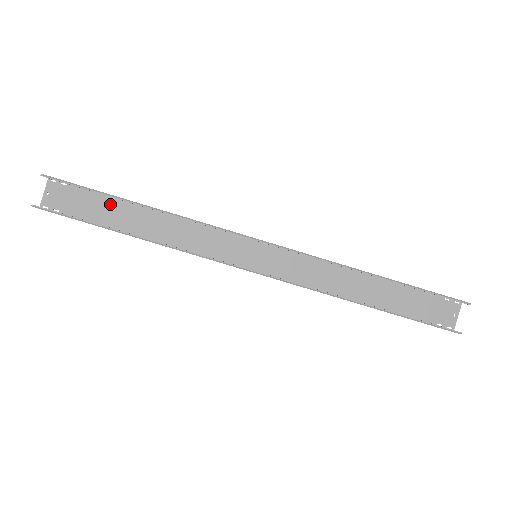
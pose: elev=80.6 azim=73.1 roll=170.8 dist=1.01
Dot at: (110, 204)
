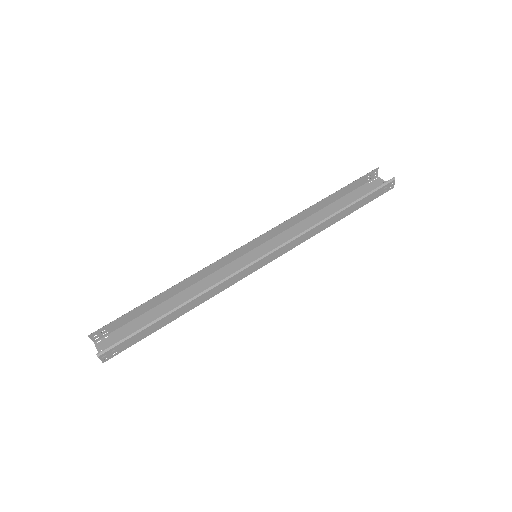
Dot at: (146, 318)
